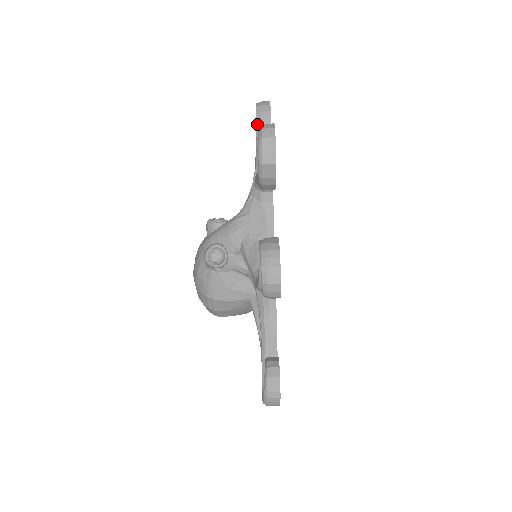
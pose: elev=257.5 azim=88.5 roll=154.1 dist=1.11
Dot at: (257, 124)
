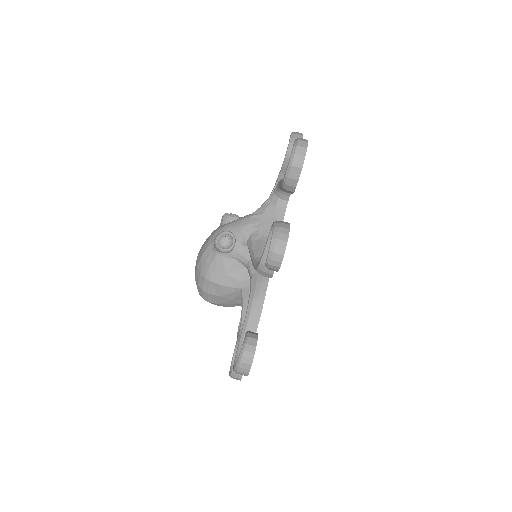
Dot at: (289, 146)
